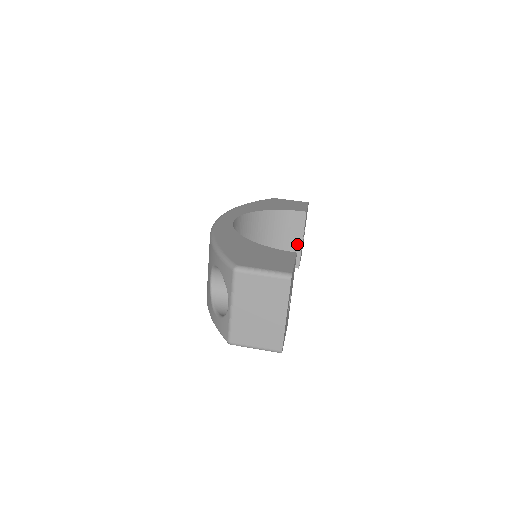
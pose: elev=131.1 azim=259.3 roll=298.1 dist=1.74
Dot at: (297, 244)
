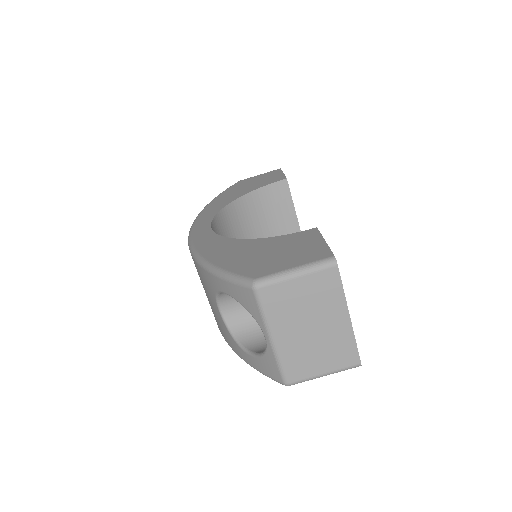
Dot at: (291, 221)
